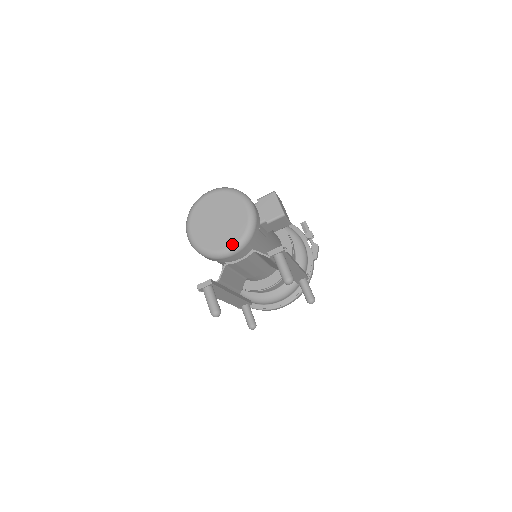
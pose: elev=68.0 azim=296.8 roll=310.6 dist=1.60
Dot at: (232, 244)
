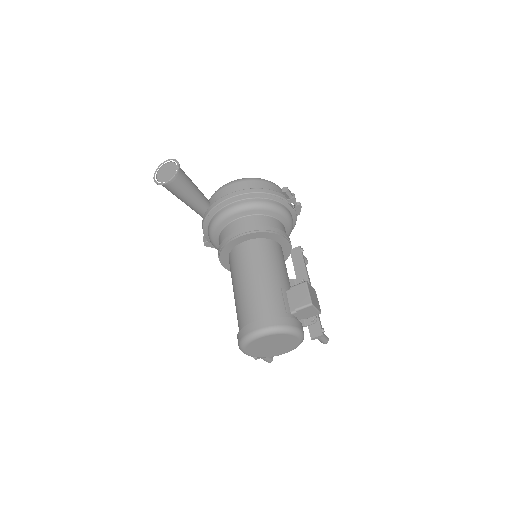
Dot at: (287, 352)
